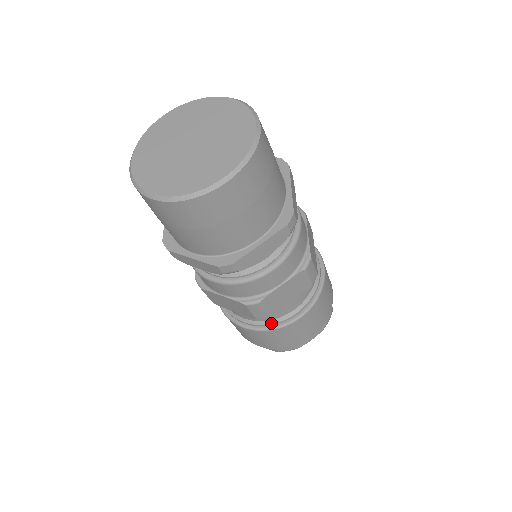
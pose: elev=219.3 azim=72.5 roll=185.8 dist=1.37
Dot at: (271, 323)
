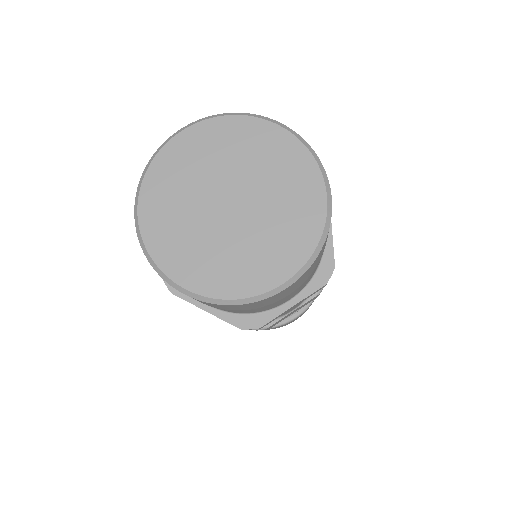
Dot at: occluded
